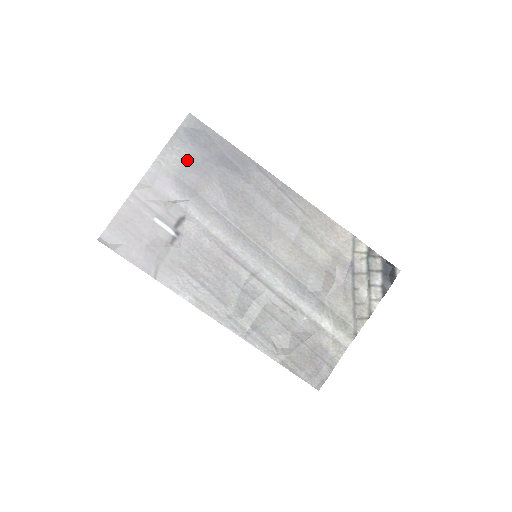
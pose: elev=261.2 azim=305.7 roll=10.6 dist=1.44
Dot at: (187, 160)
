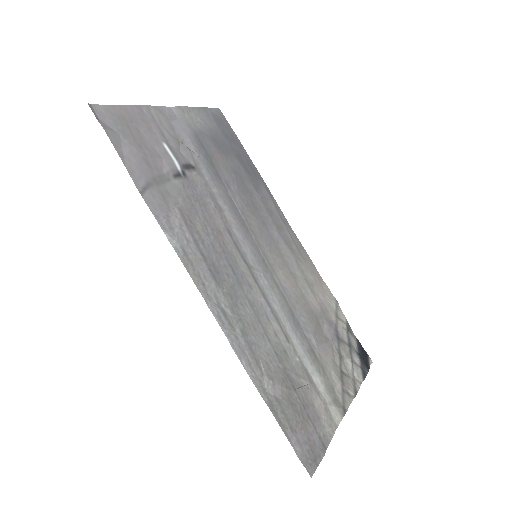
Dot at: (210, 131)
